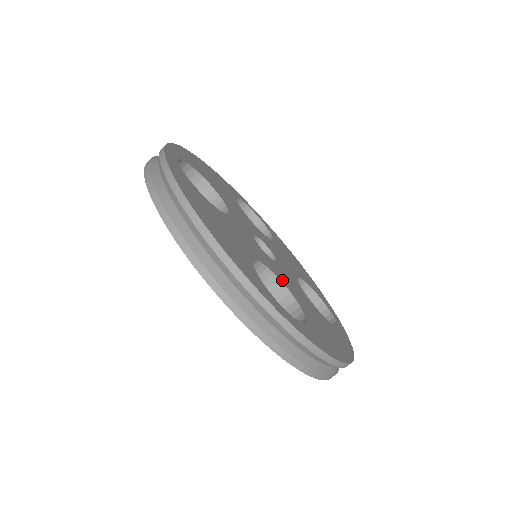
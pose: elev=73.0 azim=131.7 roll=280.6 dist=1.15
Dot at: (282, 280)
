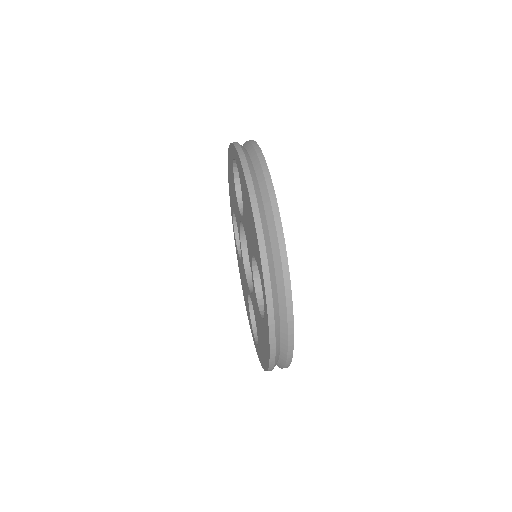
Dot at: occluded
